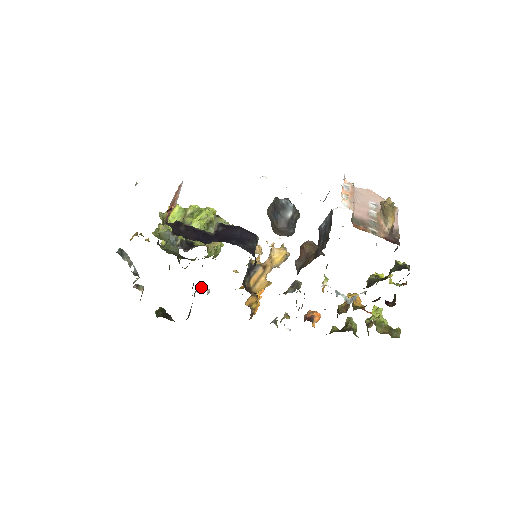
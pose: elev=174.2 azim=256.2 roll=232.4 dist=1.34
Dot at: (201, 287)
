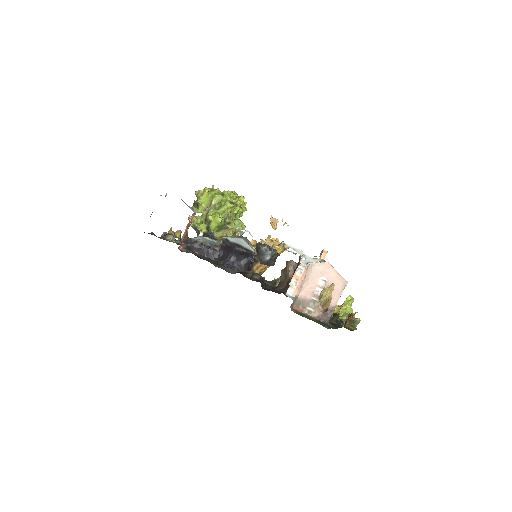
Dot at: occluded
